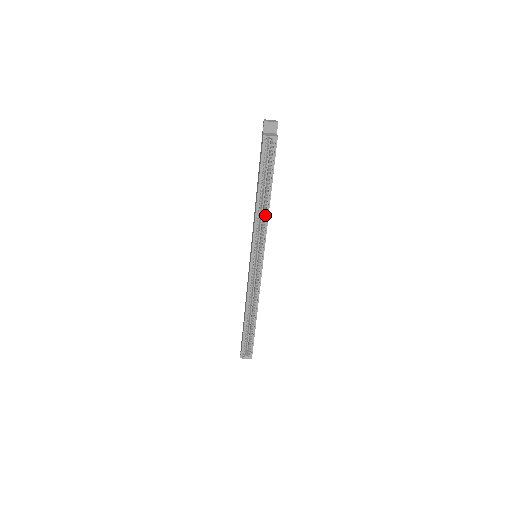
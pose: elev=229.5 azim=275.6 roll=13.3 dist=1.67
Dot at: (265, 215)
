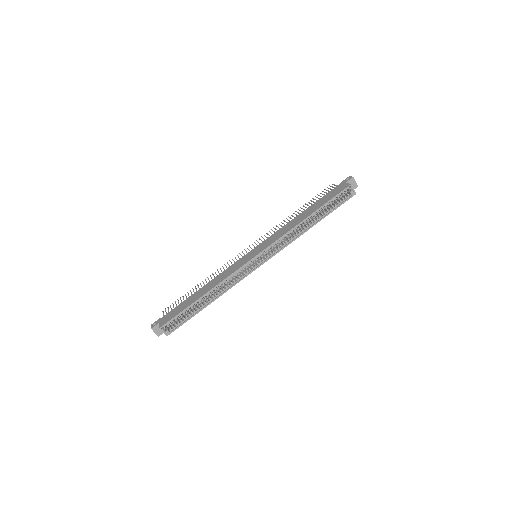
Dot at: (297, 233)
